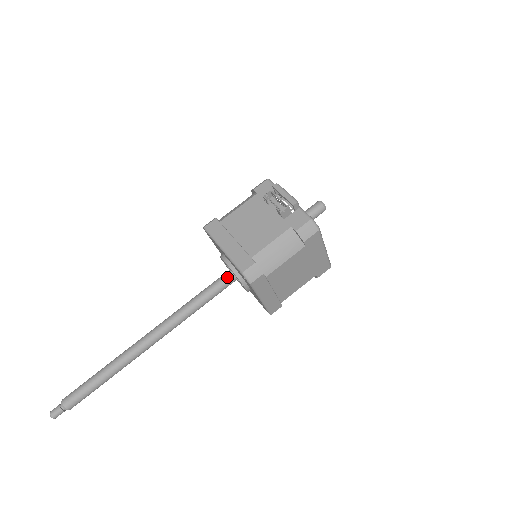
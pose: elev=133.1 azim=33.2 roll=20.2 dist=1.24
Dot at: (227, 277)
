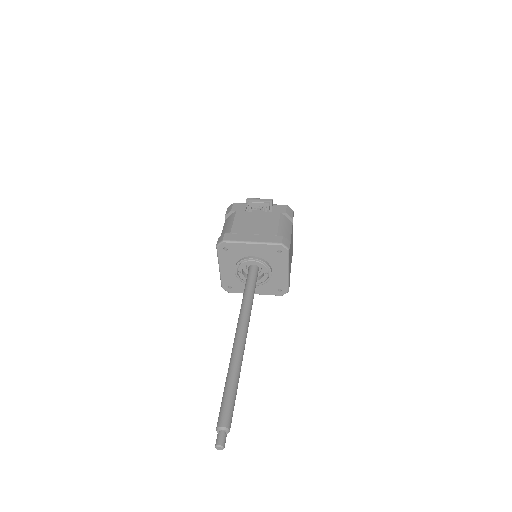
Dot at: (254, 273)
